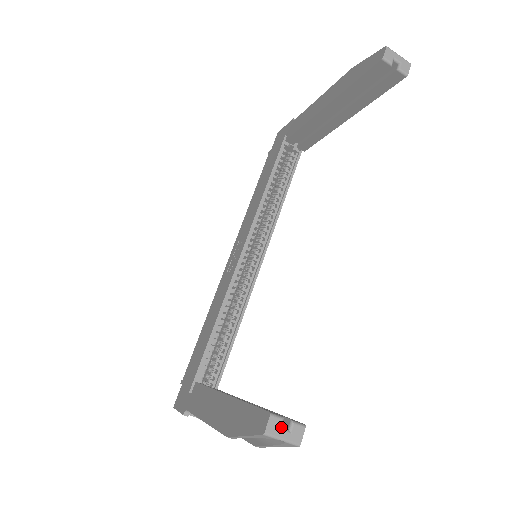
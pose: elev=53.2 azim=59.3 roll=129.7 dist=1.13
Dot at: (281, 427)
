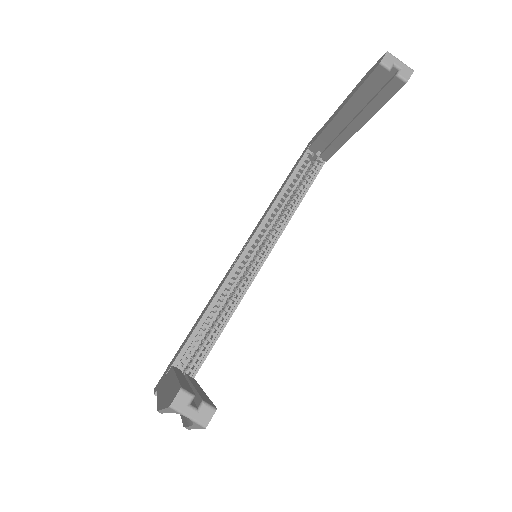
Dot at: (190, 404)
